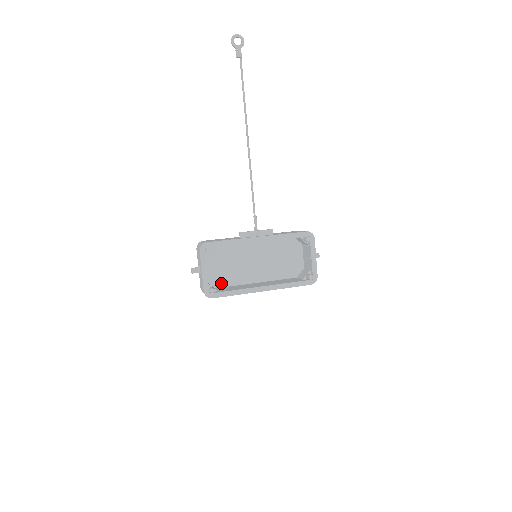
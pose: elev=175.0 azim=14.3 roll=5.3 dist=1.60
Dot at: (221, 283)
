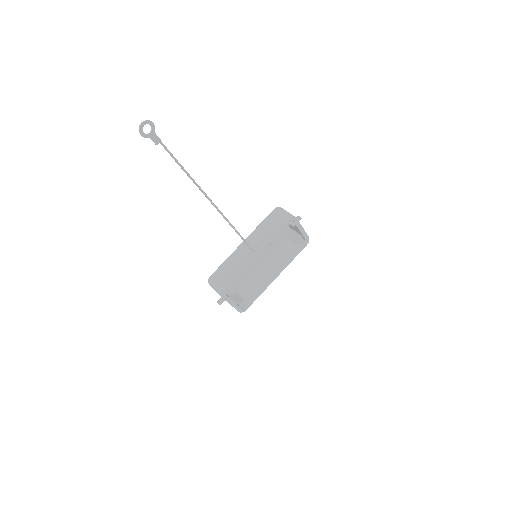
Dot at: (239, 286)
